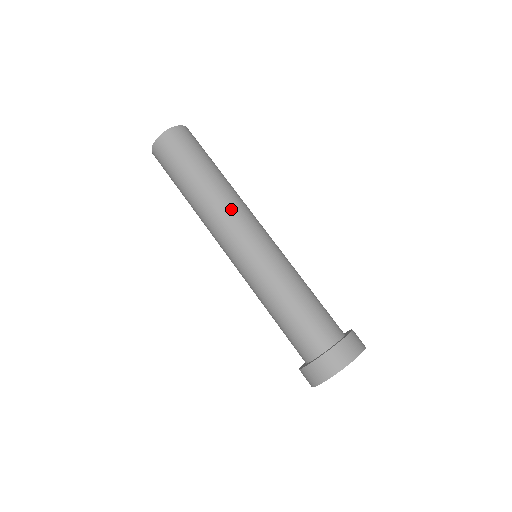
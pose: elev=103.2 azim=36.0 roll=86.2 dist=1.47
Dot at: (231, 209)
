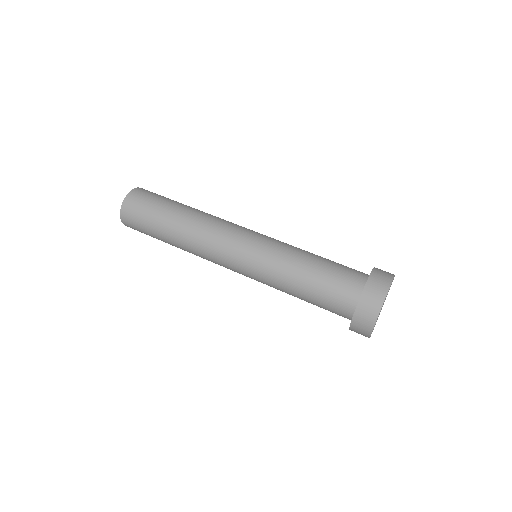
Dot at: (217, 221)
